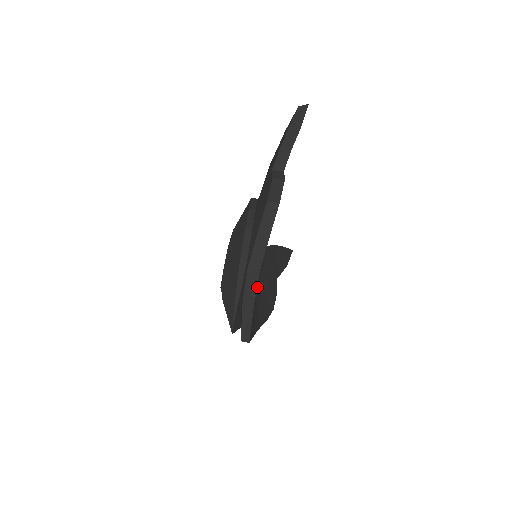
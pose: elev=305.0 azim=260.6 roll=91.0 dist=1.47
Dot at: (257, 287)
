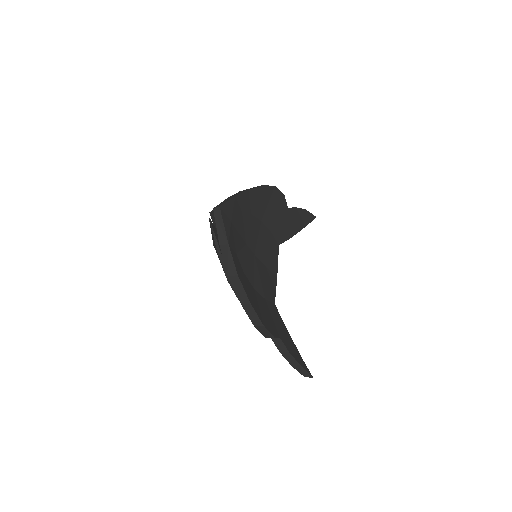
Dot at: (250, 277)
